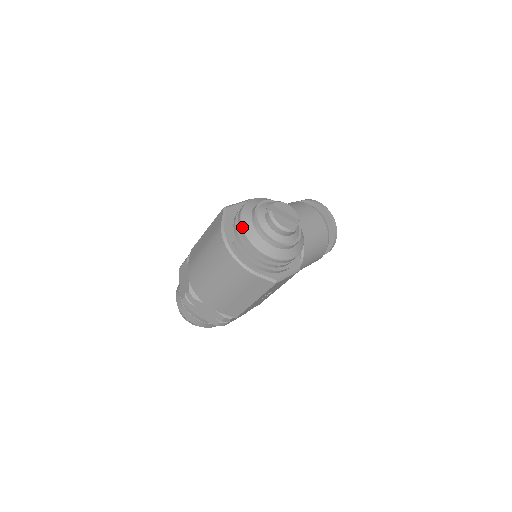
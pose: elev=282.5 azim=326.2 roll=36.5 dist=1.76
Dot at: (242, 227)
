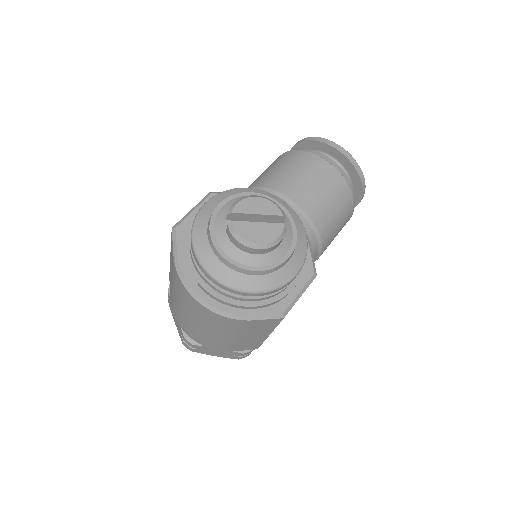
Dot at: (199, 263)
